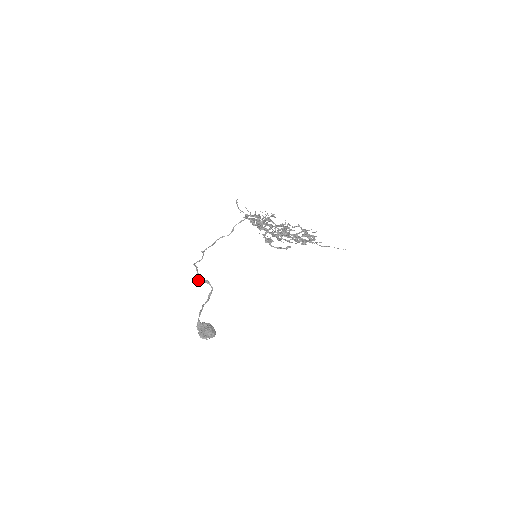
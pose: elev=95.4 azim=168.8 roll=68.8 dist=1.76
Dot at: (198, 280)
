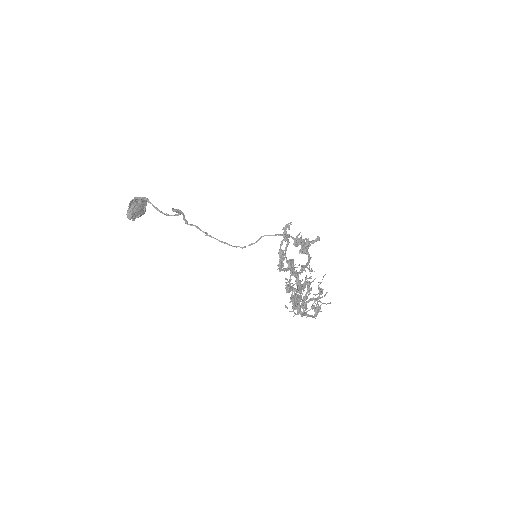
Dot at: (172, 210)
